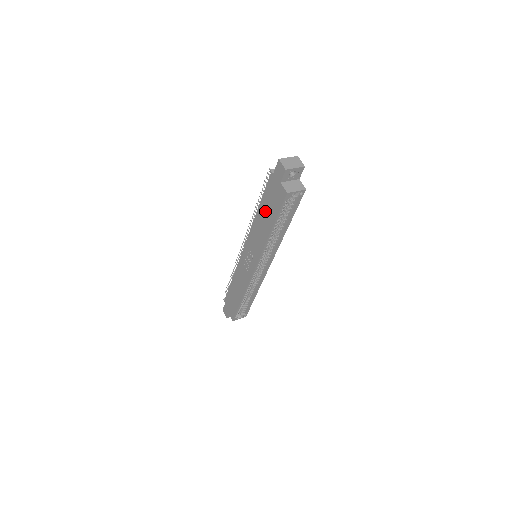
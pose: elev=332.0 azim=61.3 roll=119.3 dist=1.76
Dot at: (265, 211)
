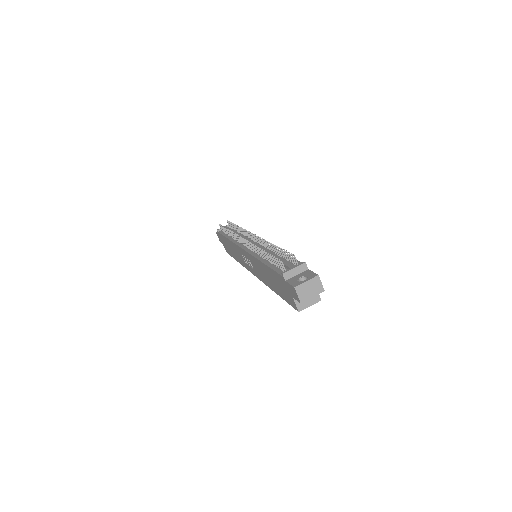
Dot at: (271, 277)
